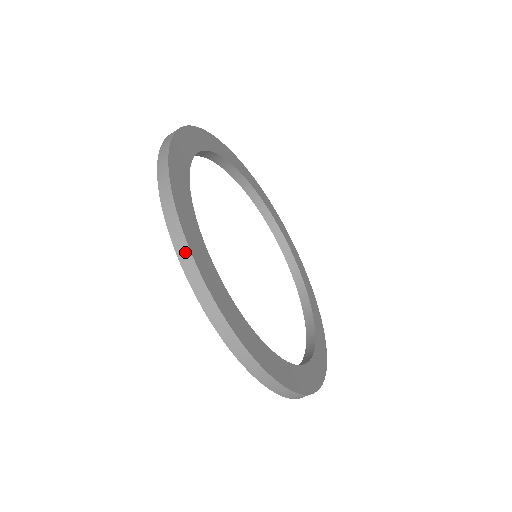
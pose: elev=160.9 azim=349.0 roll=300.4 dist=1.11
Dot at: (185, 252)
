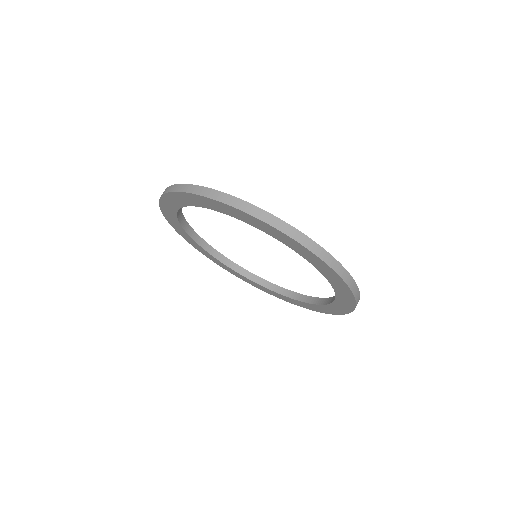
Dot at: (195, 188)
